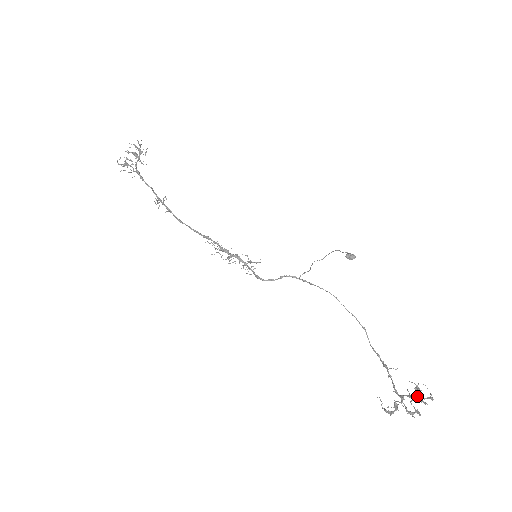
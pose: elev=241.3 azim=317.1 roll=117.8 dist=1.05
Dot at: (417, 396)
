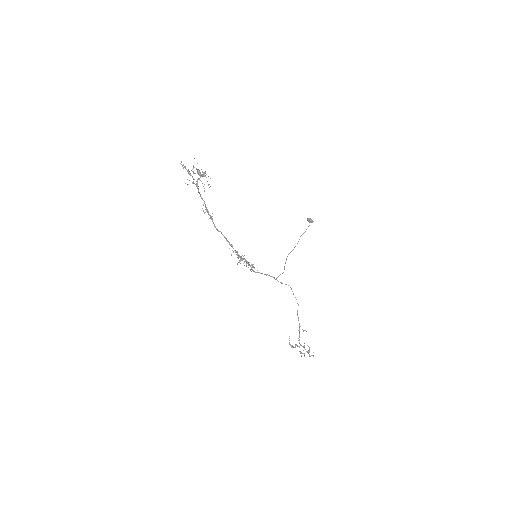
Dot at: occluded
